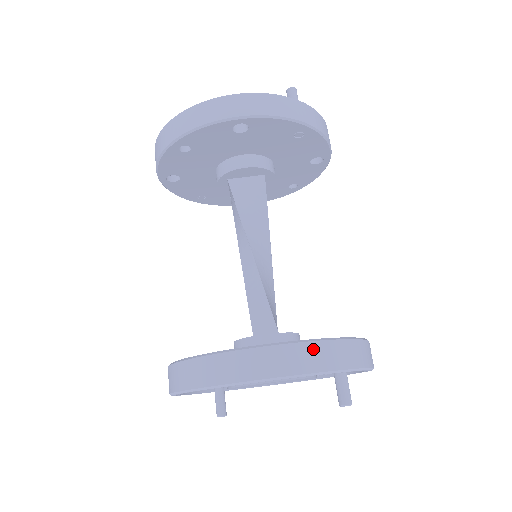
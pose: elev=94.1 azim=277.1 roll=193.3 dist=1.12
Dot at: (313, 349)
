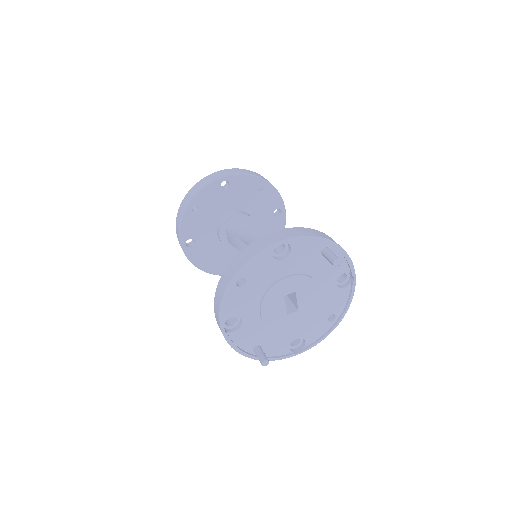
Dot at: (300, 229)
